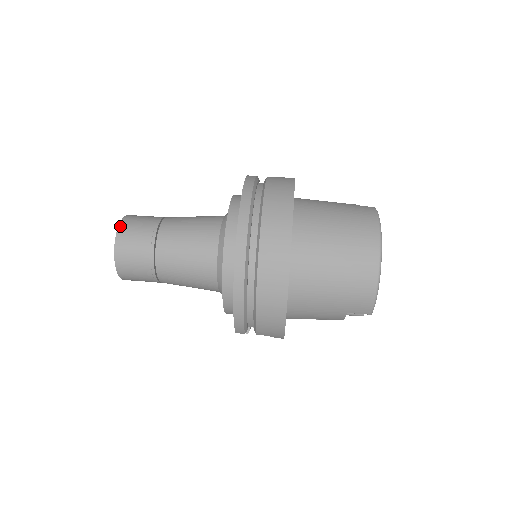
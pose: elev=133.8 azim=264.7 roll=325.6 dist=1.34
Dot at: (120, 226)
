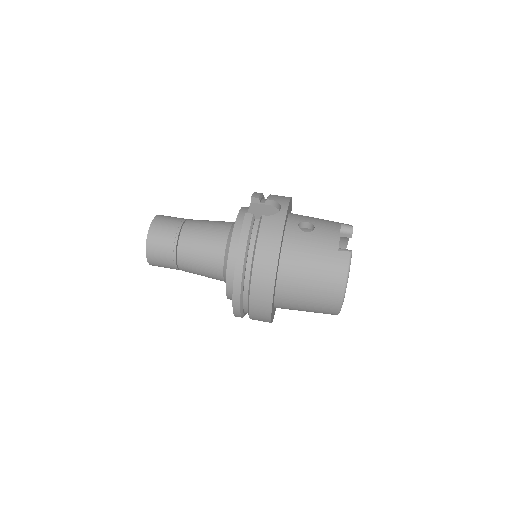
Dot at: (147, 246)
